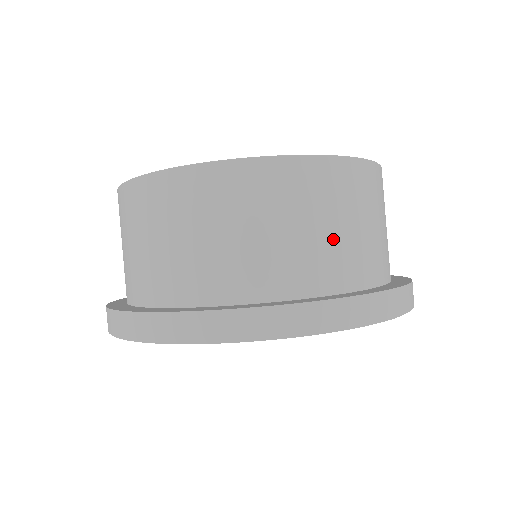
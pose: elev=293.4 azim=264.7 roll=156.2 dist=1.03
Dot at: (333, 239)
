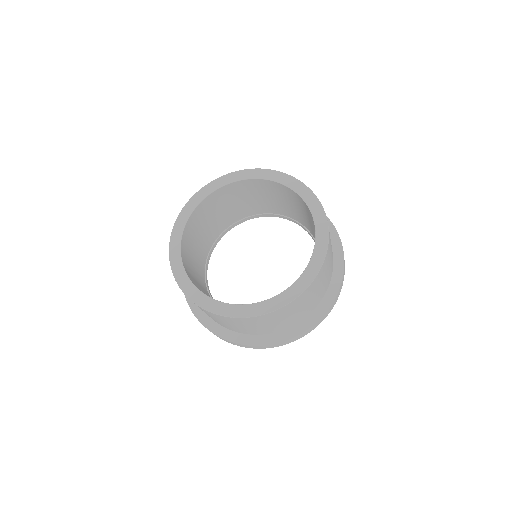
Dot at: (311, 302)
